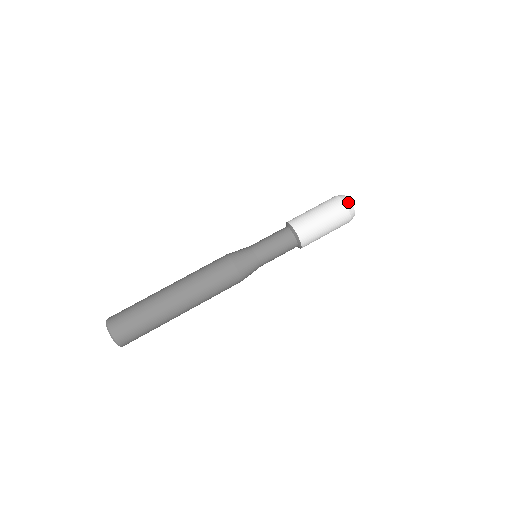
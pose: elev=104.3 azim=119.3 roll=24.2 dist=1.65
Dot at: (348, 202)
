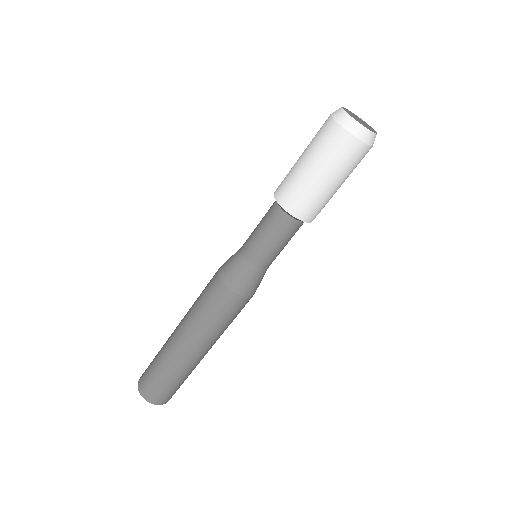
Dot at: (356, 128)
